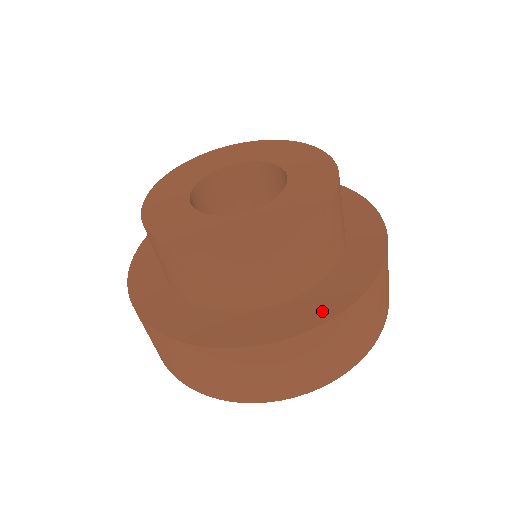
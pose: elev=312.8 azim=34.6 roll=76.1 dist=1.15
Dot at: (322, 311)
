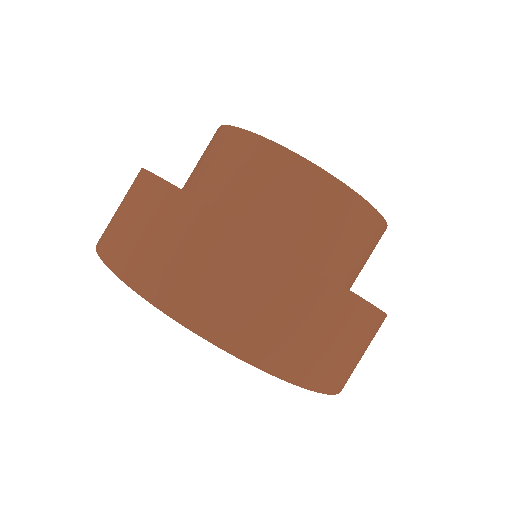
Dot at: occluded
